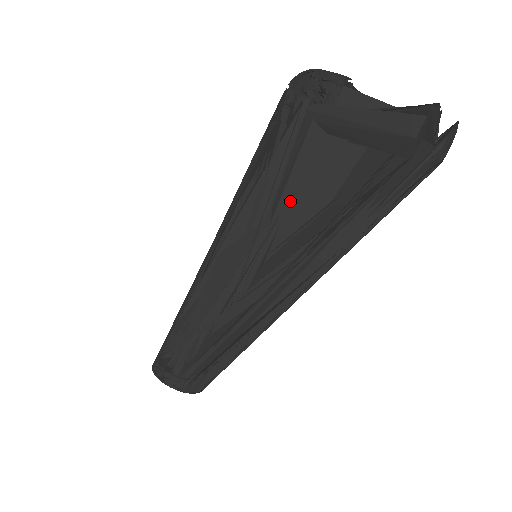
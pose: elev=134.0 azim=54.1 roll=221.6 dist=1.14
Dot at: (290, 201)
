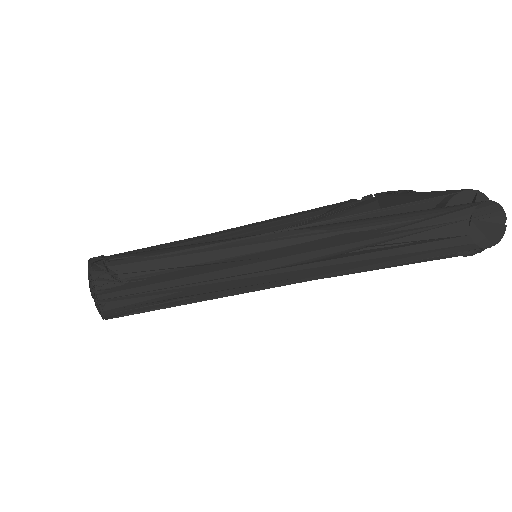
Dot at: occluded
